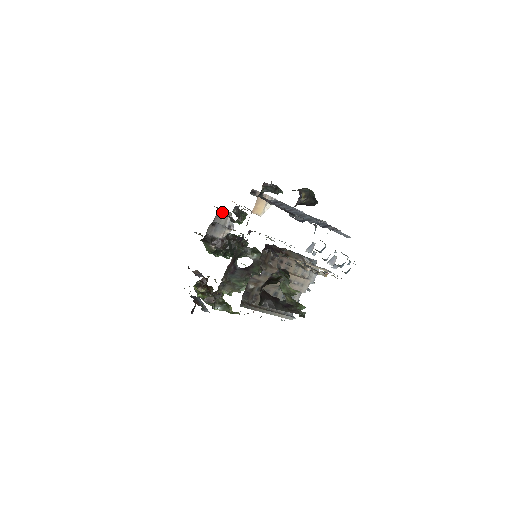
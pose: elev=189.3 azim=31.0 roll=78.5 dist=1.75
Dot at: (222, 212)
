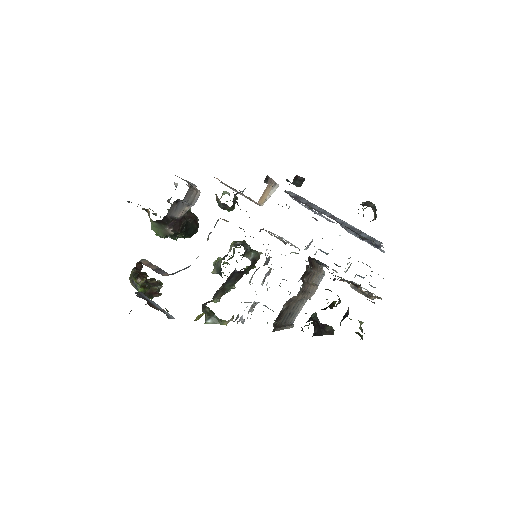
Dot at: (193, 187)
